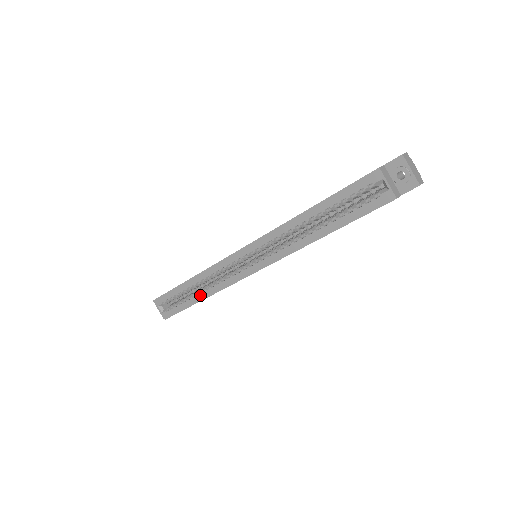
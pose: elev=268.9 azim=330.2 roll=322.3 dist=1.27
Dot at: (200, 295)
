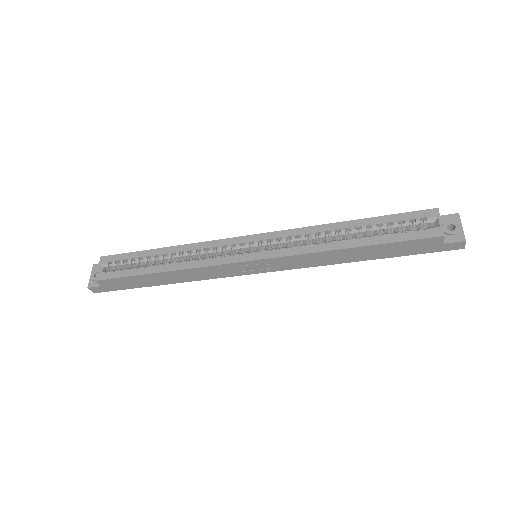
Dot at: (165, 266)
